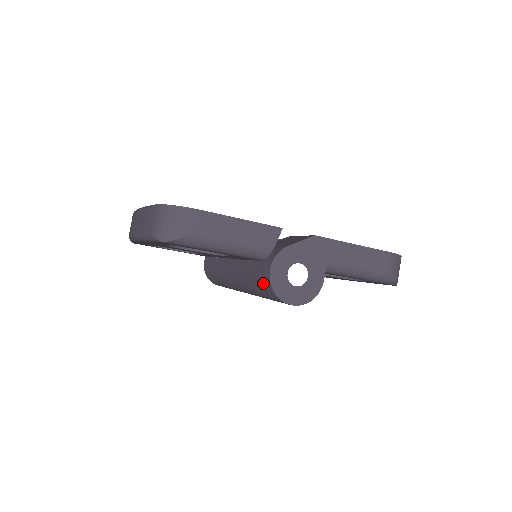
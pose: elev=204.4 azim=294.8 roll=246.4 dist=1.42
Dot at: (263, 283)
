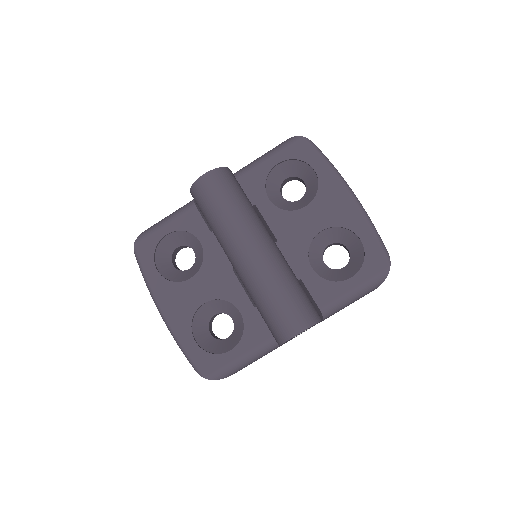
Dot at: (196, 201)
